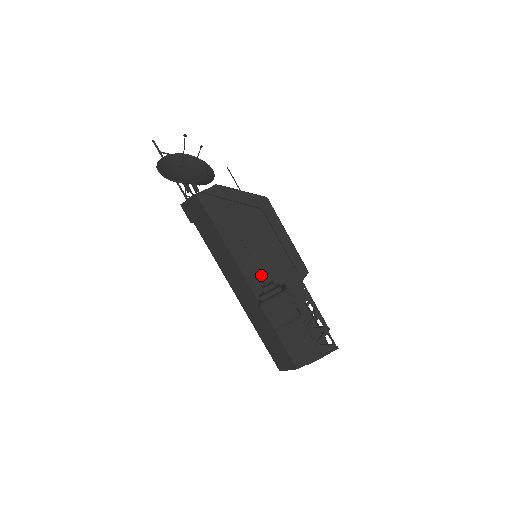
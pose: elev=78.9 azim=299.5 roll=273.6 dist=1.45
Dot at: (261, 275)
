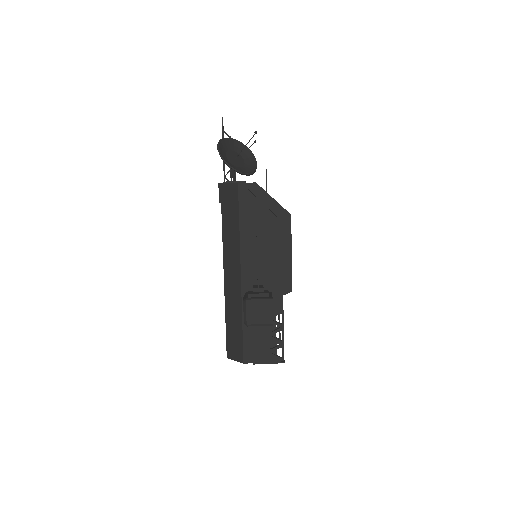
Dot at: (258, 276)
